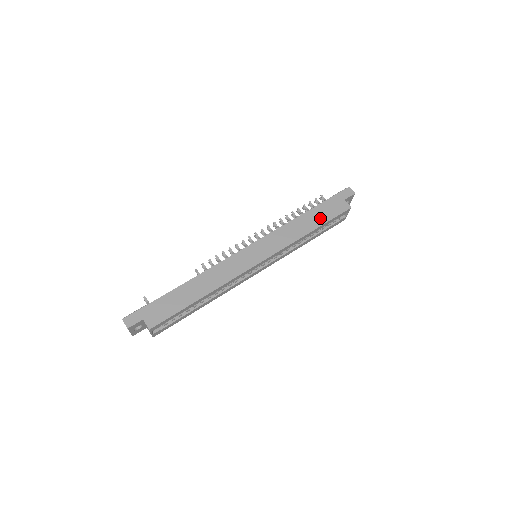
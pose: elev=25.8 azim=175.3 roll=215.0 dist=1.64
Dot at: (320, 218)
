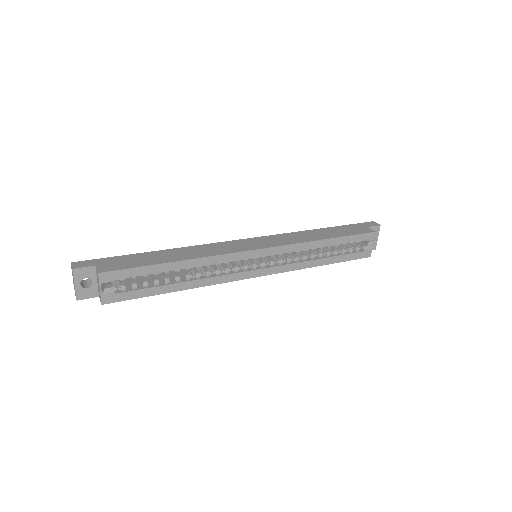
Dot at: (337, 233)
